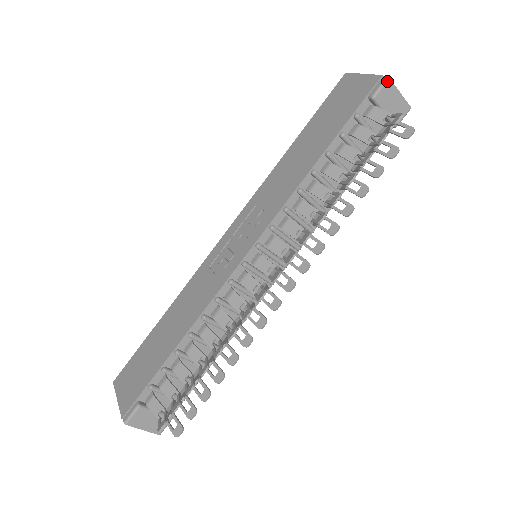
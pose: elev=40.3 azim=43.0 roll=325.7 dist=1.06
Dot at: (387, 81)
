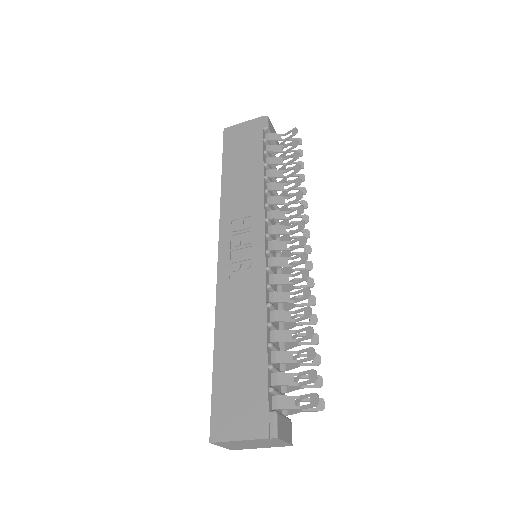
Dot at: (268, 118)
